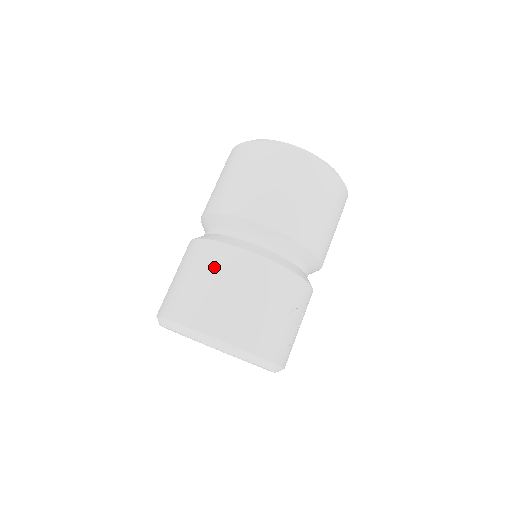
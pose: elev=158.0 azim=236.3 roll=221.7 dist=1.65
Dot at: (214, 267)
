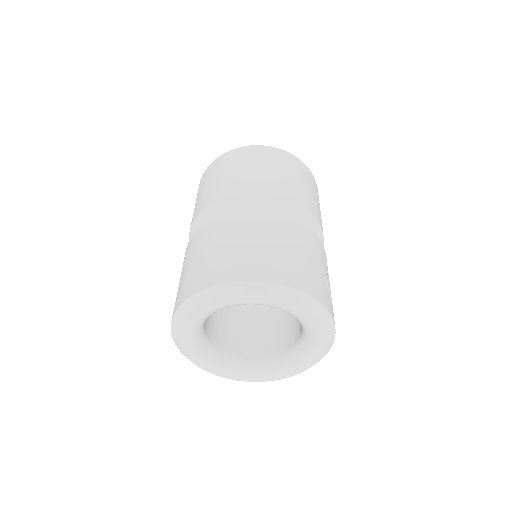
Dot at: (248, 229)
